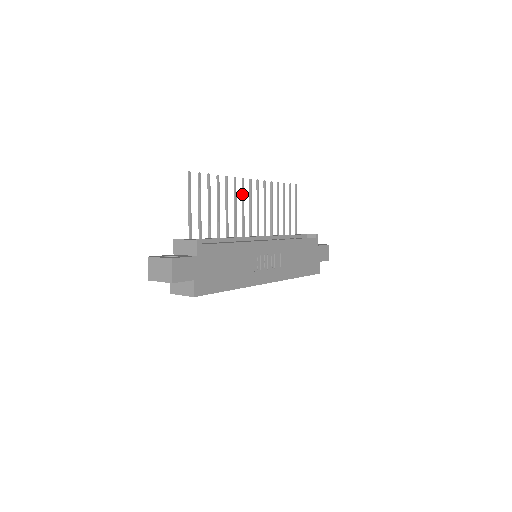
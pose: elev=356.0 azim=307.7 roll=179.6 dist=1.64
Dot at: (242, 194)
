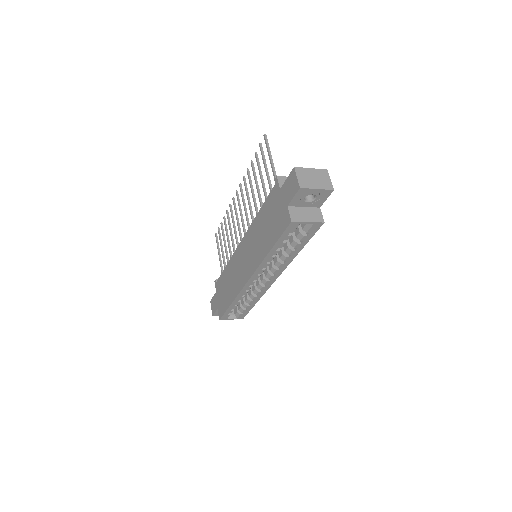
Dot at: (243, 196)
